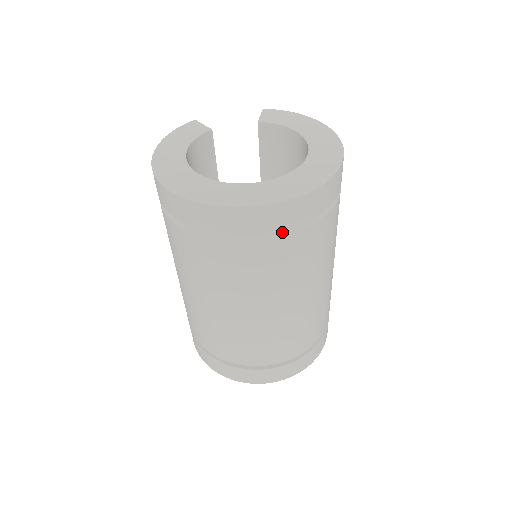
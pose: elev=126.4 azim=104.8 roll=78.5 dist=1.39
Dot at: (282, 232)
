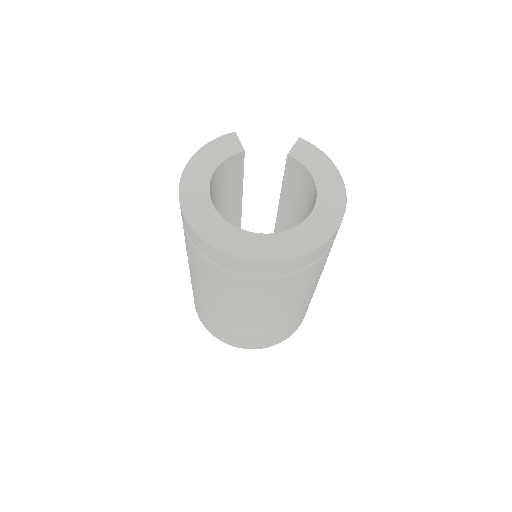
Dot at: occluded
